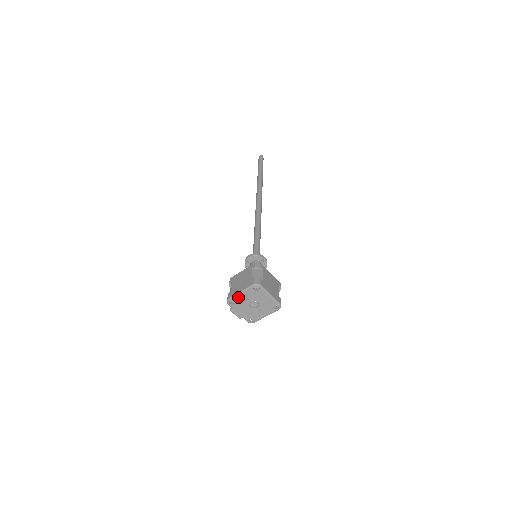
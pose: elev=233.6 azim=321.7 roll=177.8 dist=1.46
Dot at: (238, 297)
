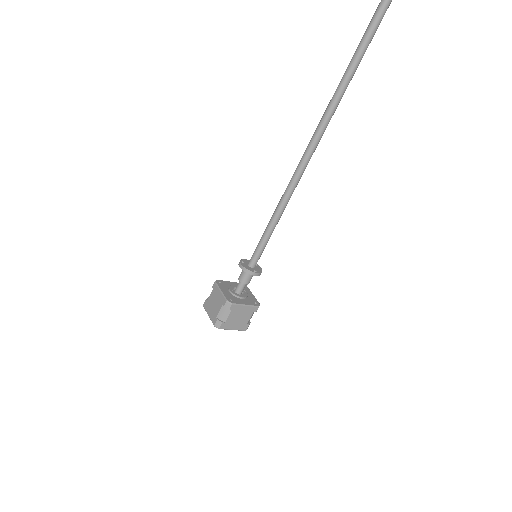
Dot at: occluded
